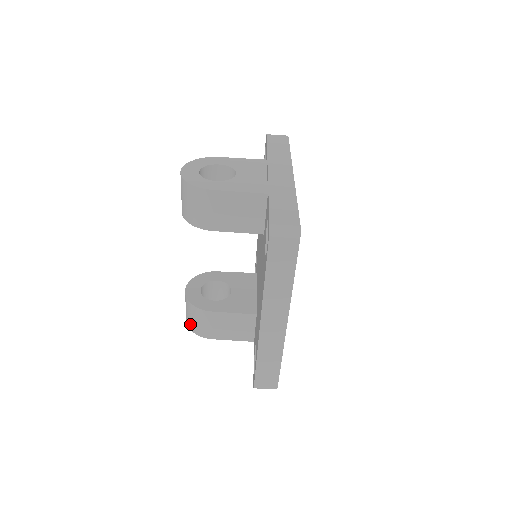
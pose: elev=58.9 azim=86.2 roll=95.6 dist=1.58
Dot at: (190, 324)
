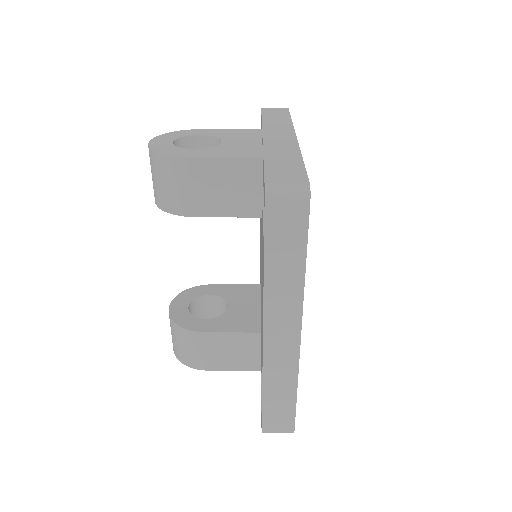
Dot at: (177, 352)
